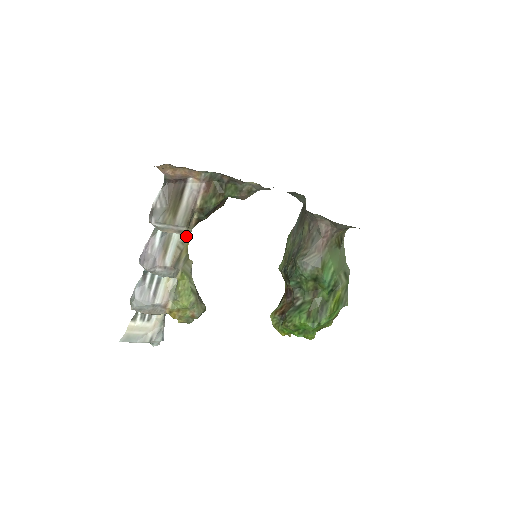
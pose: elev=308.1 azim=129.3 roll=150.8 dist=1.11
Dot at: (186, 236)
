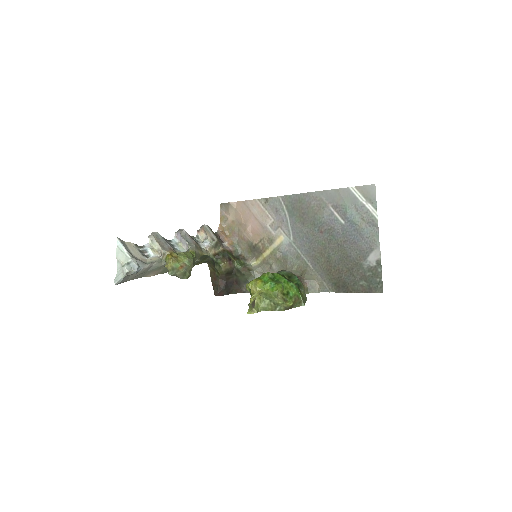
Dot at: (206, 252)
